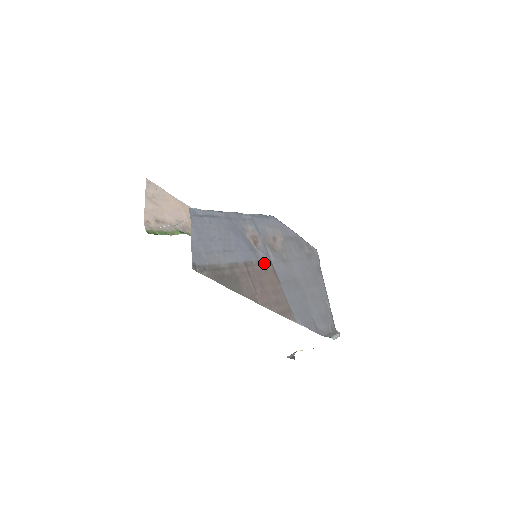
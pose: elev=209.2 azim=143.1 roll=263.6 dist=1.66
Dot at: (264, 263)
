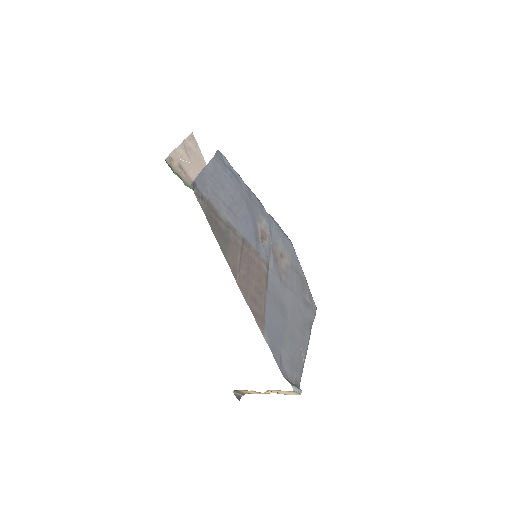
Dot at: (261, 259)
